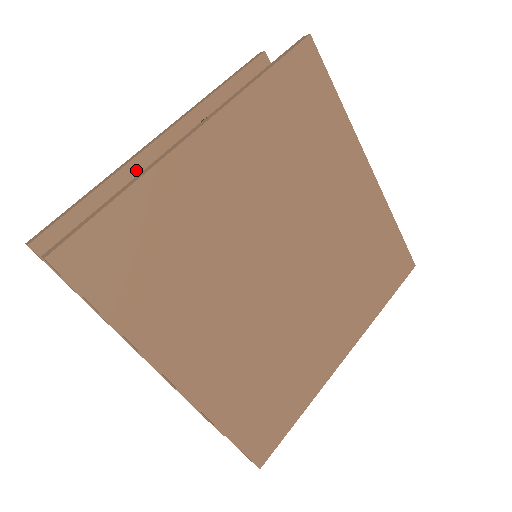
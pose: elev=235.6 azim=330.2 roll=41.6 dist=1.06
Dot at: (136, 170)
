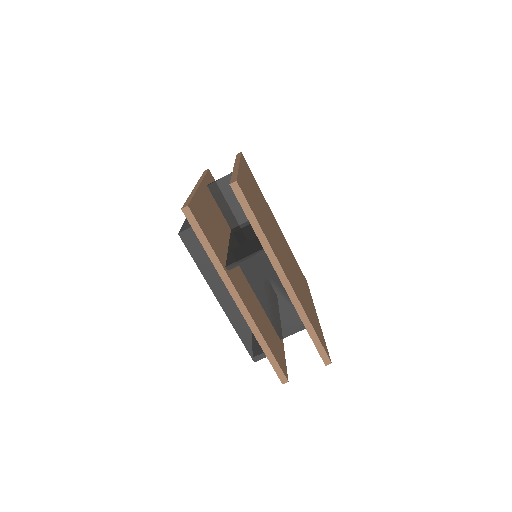
Dot at: (201, 194)
